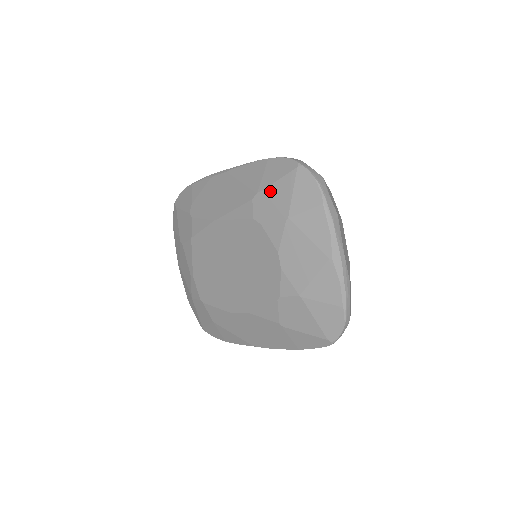
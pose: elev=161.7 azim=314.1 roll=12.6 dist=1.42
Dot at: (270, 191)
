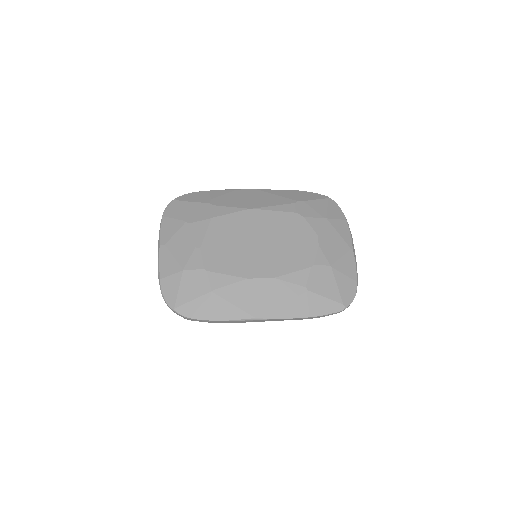
Dot at: (310, 203)
